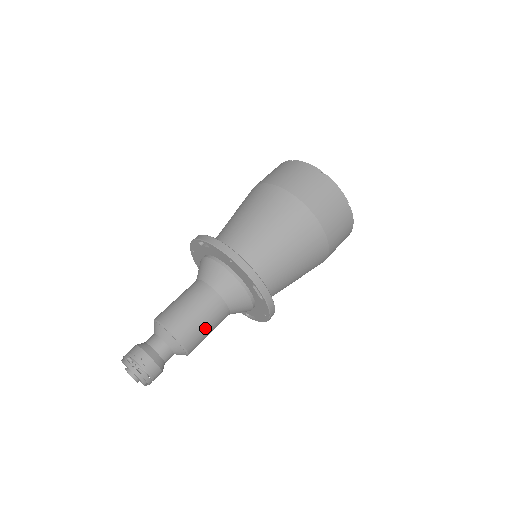
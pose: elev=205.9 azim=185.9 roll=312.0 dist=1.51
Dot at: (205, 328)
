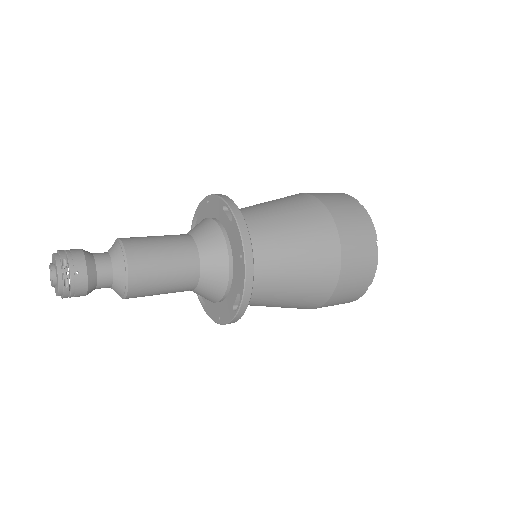
Dot at: (161, 290)
